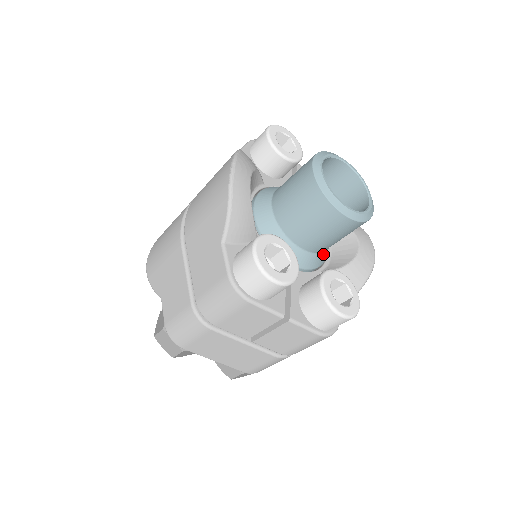
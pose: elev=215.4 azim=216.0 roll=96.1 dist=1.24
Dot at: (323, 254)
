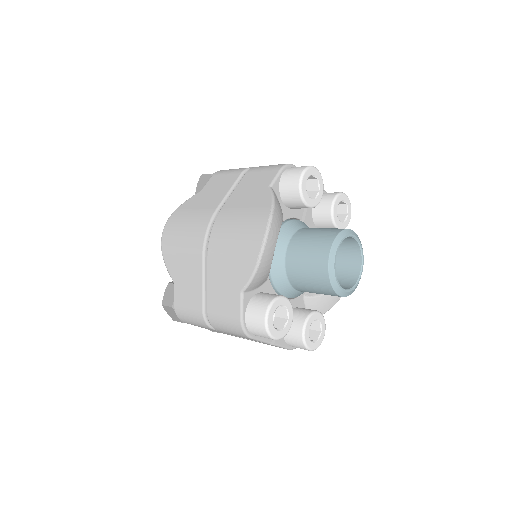
Dot at: occluded
